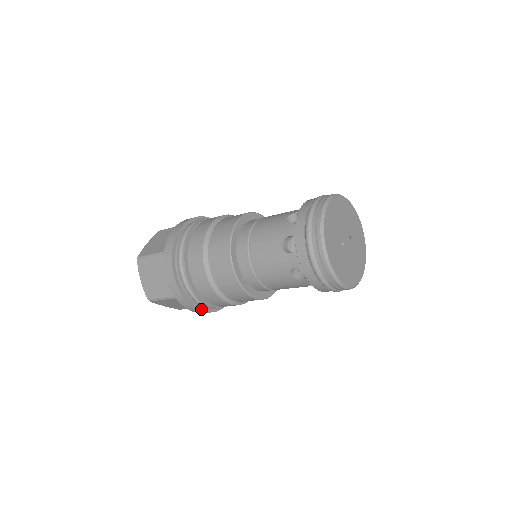
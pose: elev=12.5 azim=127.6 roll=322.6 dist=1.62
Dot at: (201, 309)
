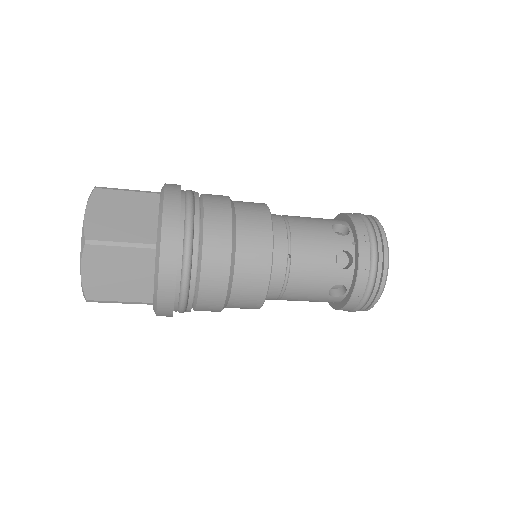
Dot at: (176, 281)
